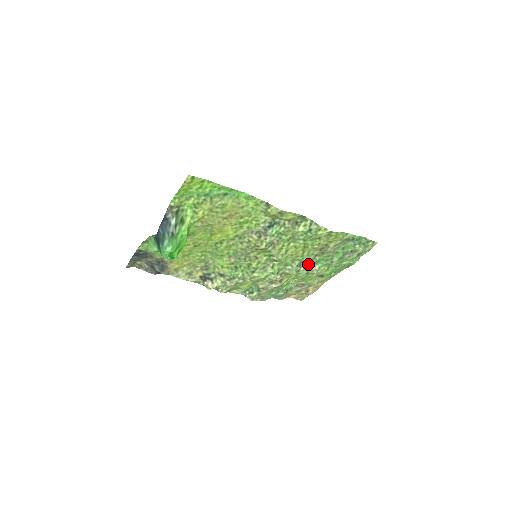
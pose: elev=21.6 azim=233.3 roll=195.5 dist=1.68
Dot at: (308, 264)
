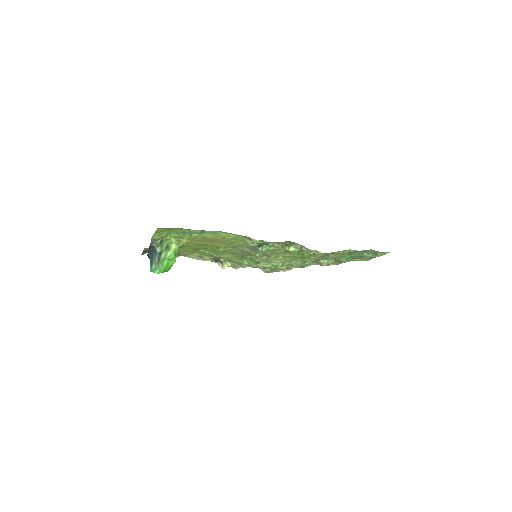
Dot at: (314, 260)
